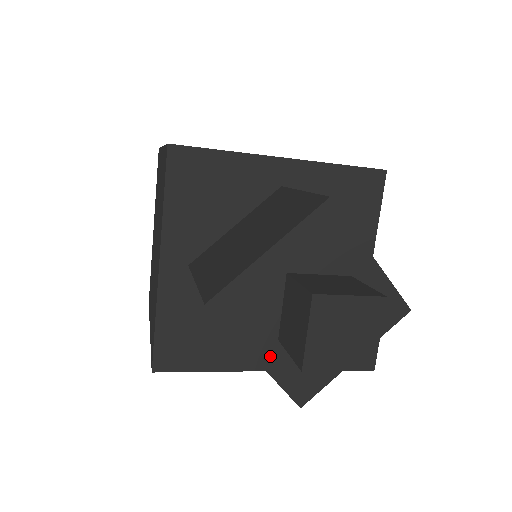
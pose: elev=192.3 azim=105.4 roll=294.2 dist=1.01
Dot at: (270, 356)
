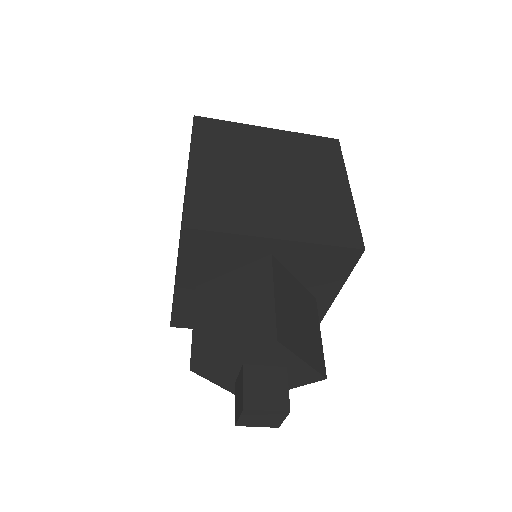
Dot at: (230, 386)
